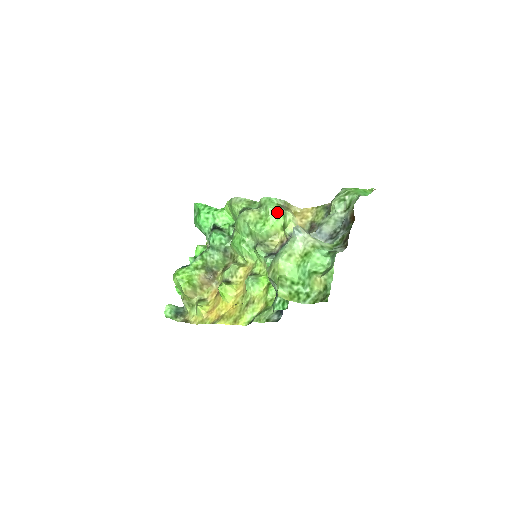
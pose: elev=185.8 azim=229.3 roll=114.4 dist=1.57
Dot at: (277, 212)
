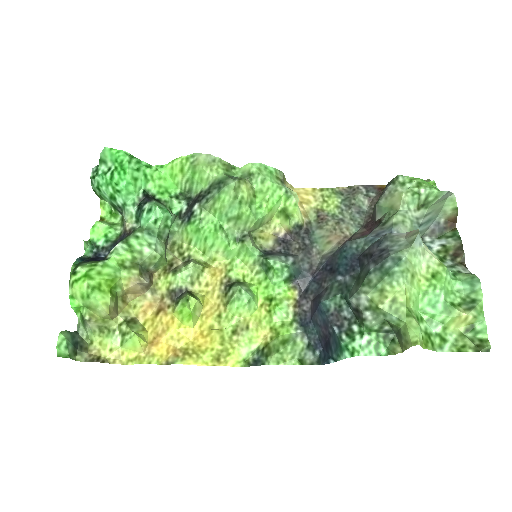
Dot at: (279, 190)
